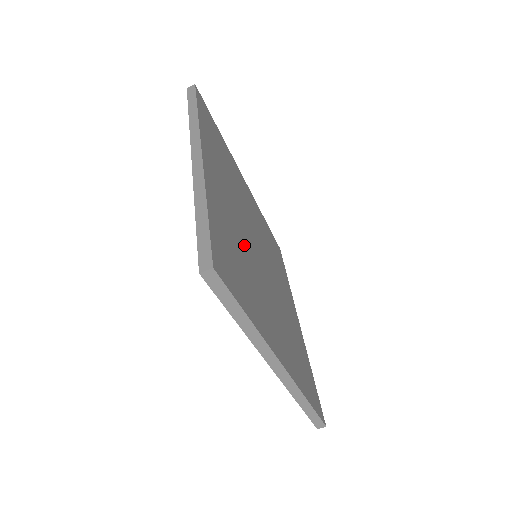
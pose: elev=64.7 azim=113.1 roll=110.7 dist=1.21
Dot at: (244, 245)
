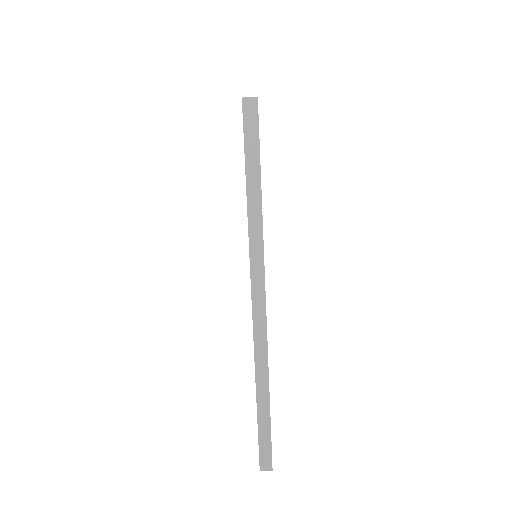
Dot at: occluded
